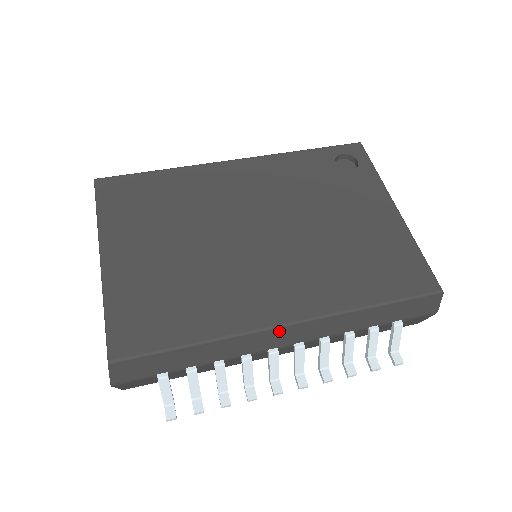
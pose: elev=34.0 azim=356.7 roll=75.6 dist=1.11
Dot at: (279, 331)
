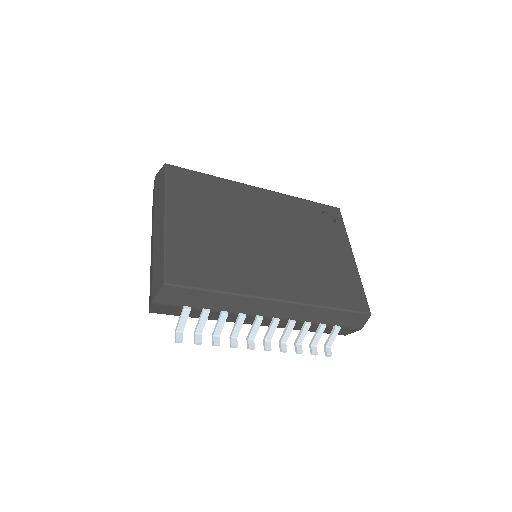
Dot at: (271, 303)
